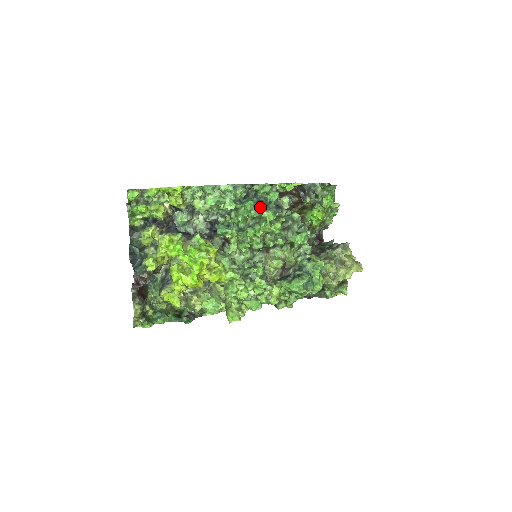
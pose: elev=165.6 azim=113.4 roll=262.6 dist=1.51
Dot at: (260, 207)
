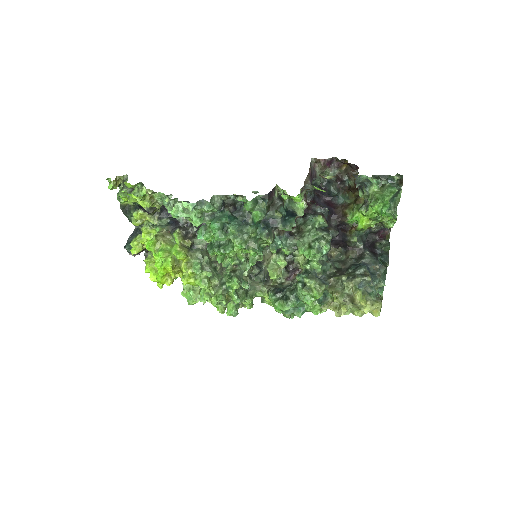
Dot at: (230, 230)
